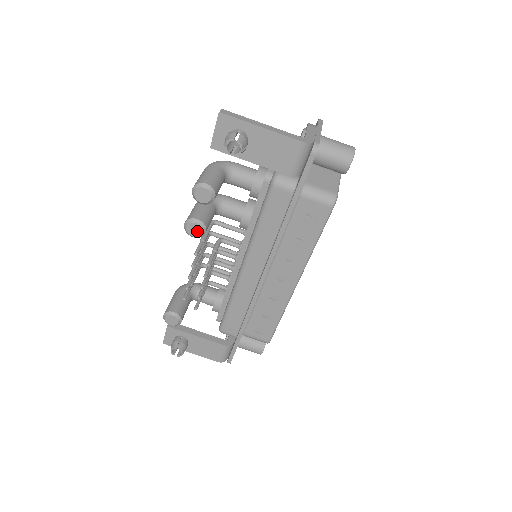
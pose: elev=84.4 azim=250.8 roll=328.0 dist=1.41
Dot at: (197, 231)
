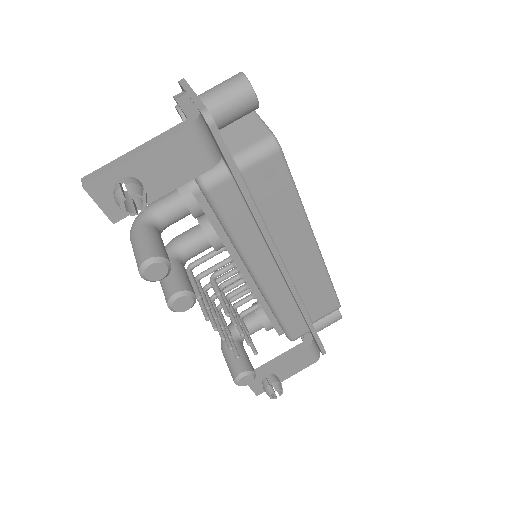
Dot at: (186, 303)
